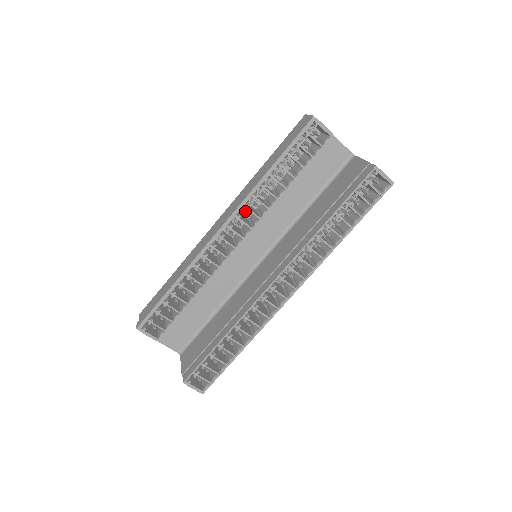
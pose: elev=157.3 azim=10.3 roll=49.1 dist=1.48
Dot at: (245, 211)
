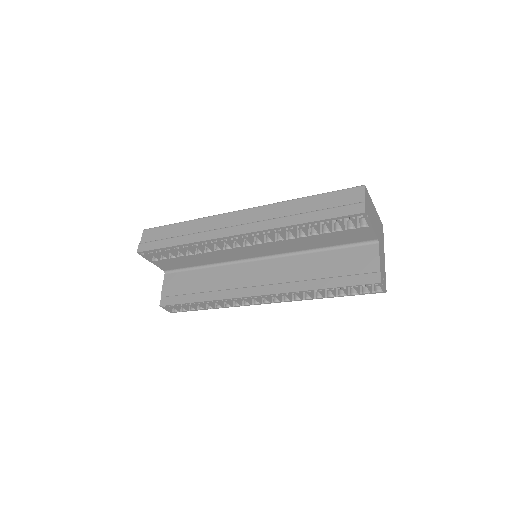
Dot at: occluded
